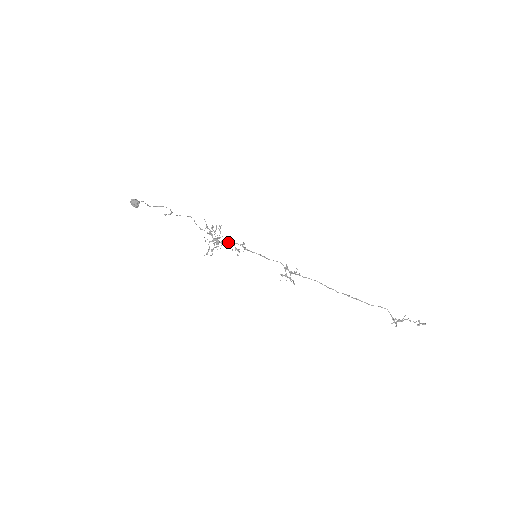
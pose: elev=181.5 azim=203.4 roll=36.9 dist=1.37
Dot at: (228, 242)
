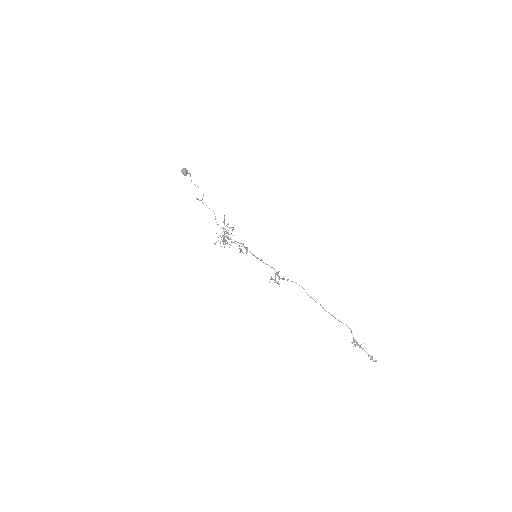
Dot at: (236, 241)
